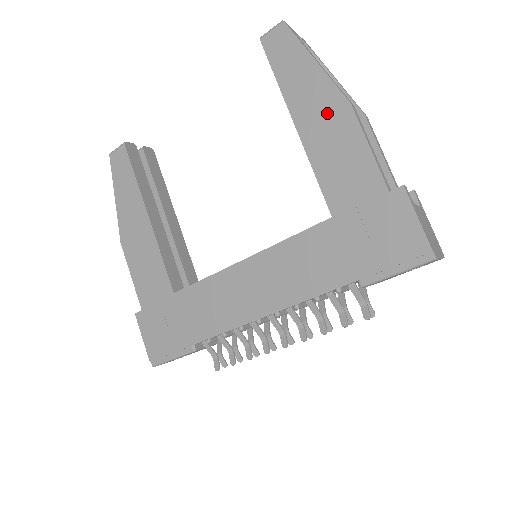
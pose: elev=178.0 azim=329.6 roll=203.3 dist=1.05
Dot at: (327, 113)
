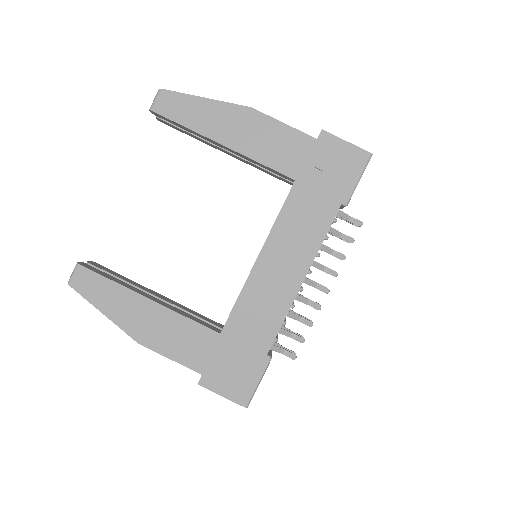
Dot at: (240, 123)
